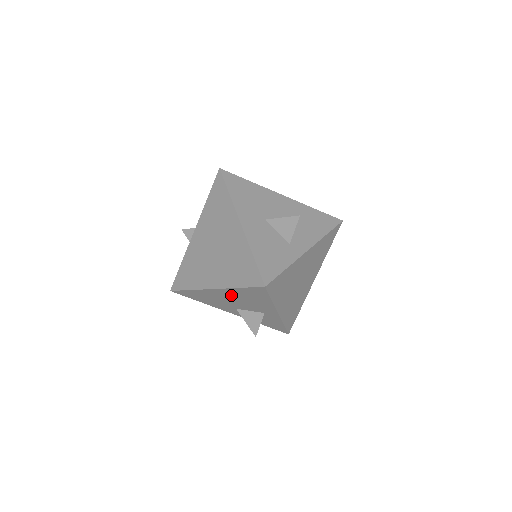
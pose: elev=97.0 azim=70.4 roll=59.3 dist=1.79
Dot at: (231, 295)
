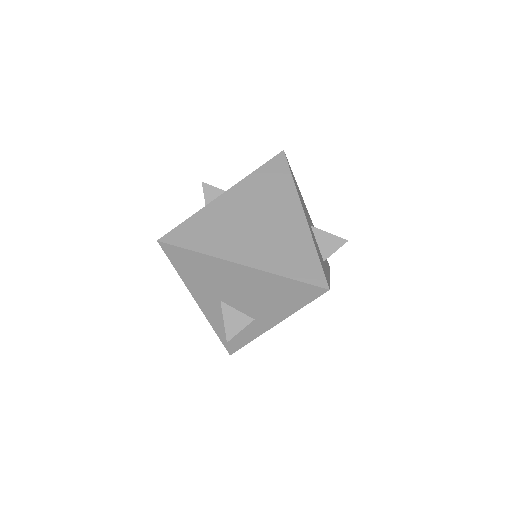
Dot at: (253, 282)
